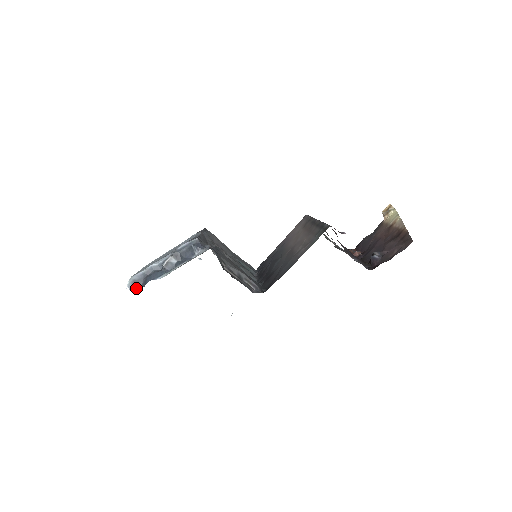
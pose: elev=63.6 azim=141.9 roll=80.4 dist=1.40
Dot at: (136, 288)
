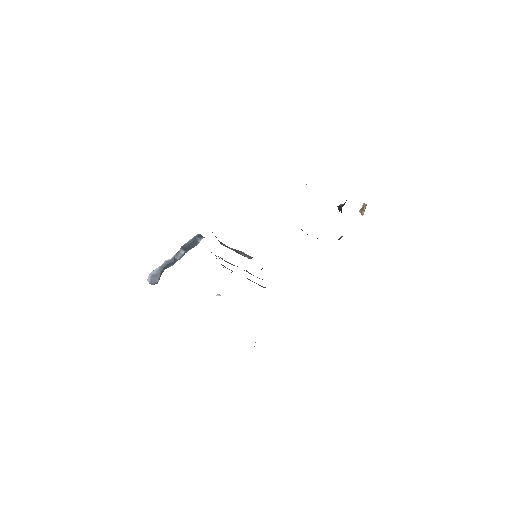
Dot at: (155, 281)
